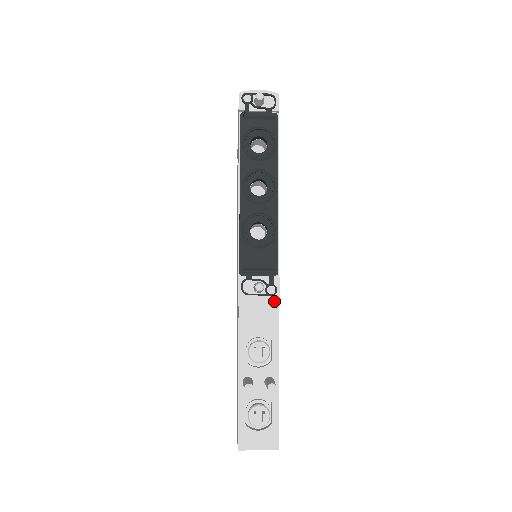
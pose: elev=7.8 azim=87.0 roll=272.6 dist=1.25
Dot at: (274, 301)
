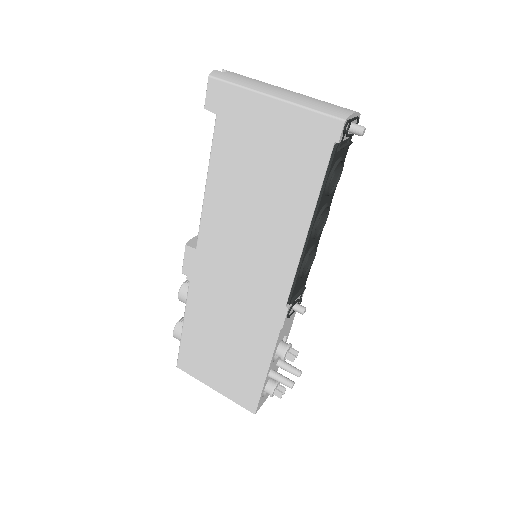
Dot at: occluded
